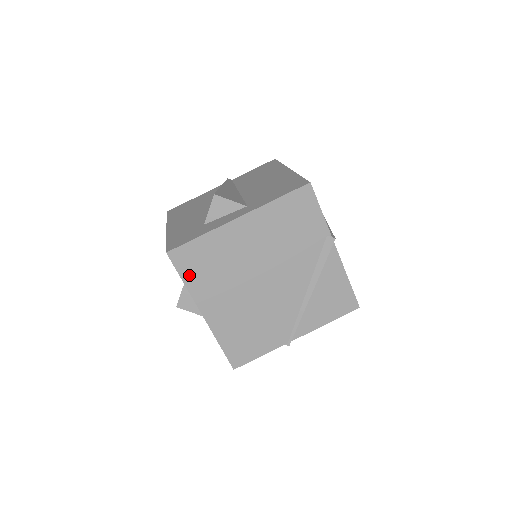
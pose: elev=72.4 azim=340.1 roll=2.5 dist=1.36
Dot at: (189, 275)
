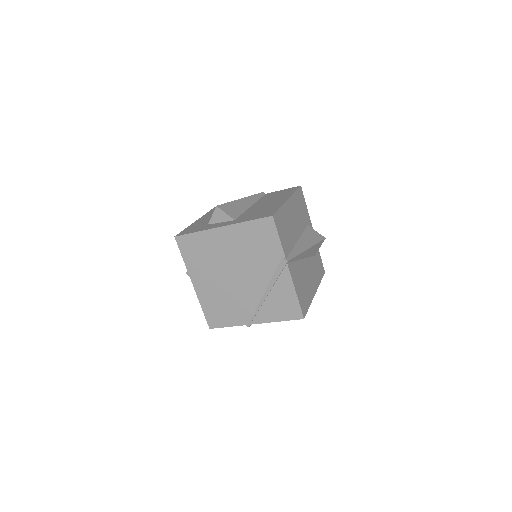
Dot at: (187, 255)
